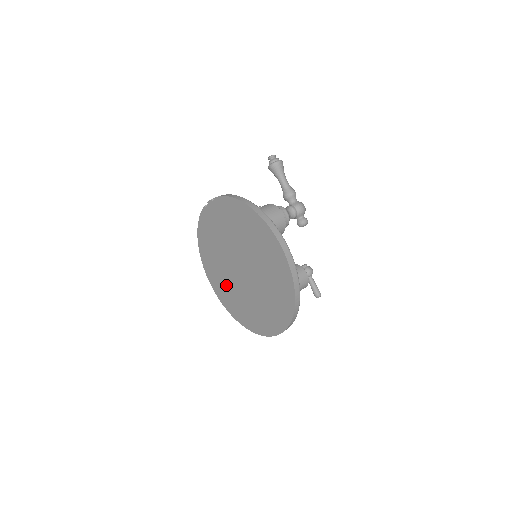
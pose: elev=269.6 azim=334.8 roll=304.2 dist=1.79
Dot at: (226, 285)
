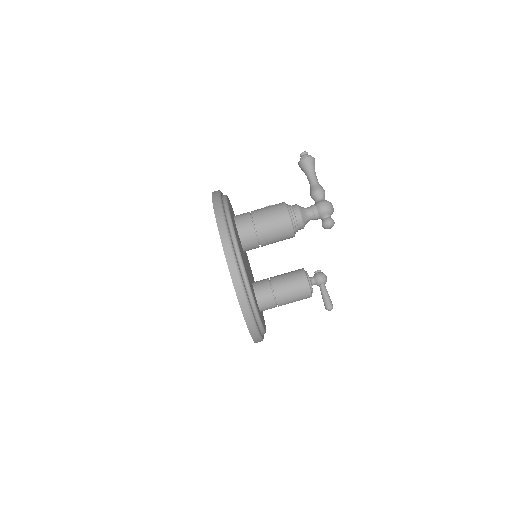
Dot at: occluded
